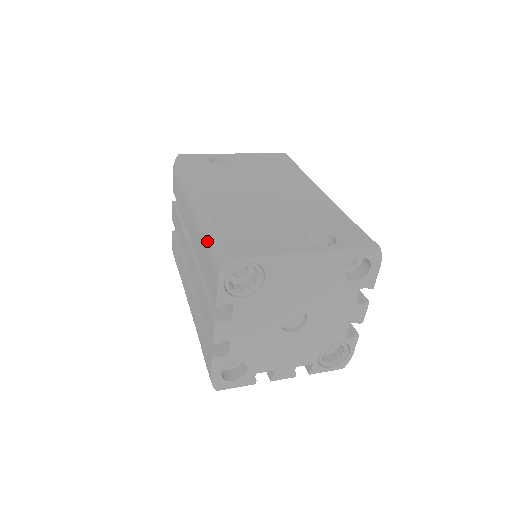
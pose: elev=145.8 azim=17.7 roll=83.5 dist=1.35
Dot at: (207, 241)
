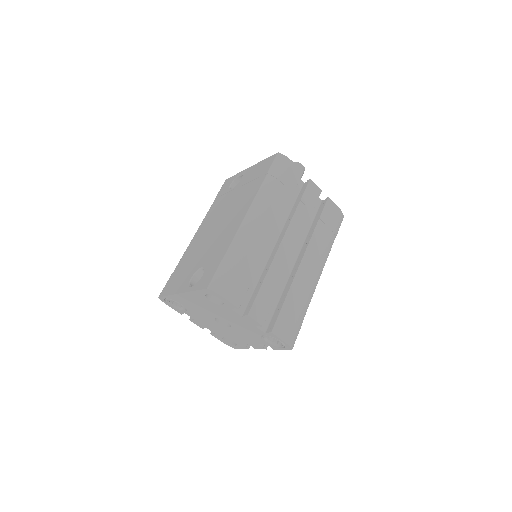
Dot at: occluded
